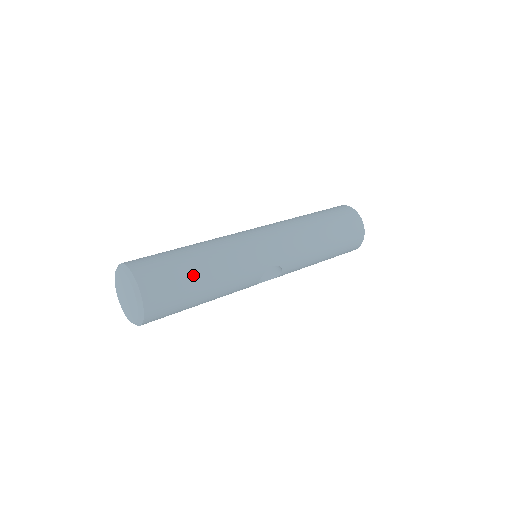
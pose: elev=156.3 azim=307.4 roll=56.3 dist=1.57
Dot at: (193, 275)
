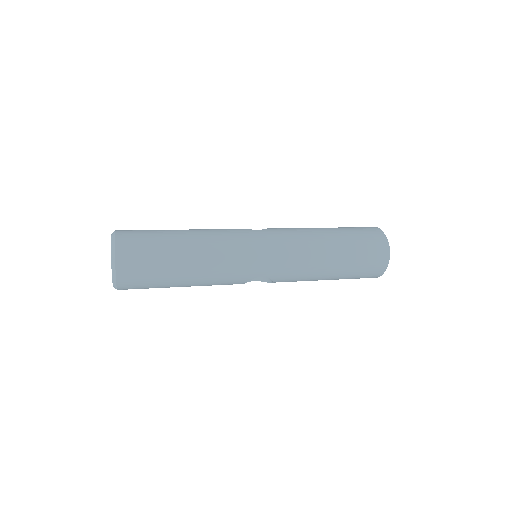
Dot at: (172, 267)
